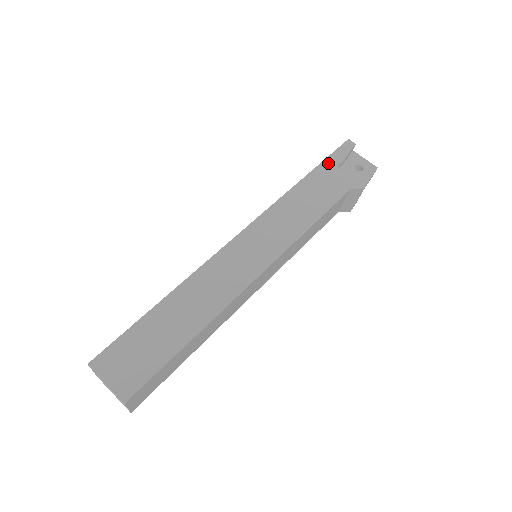
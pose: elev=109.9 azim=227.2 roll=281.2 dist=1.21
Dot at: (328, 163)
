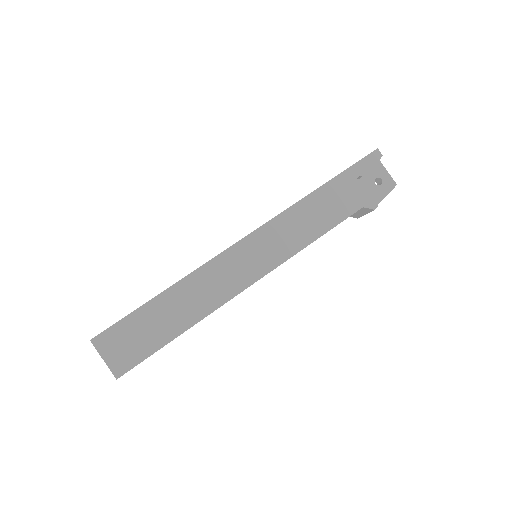
Dot at: (349, 174)
